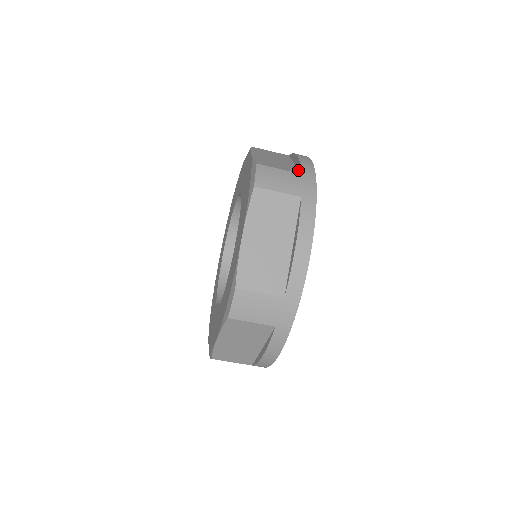
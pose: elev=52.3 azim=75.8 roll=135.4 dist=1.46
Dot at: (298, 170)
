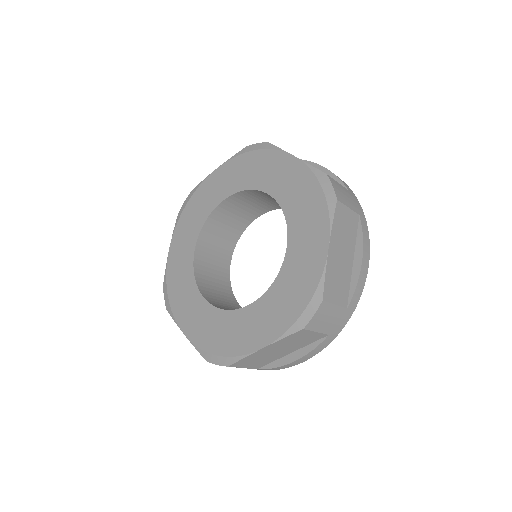
Dot at: (349, 293)
